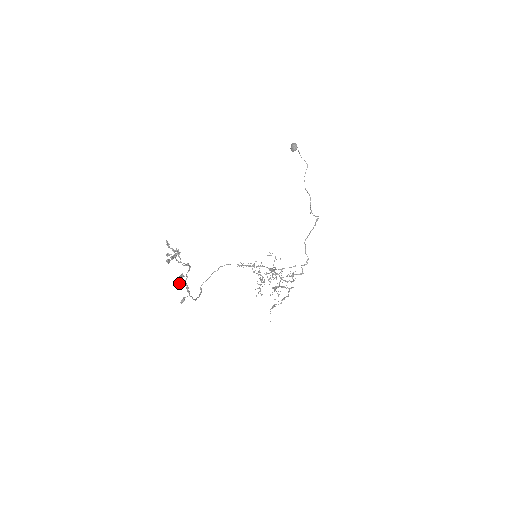
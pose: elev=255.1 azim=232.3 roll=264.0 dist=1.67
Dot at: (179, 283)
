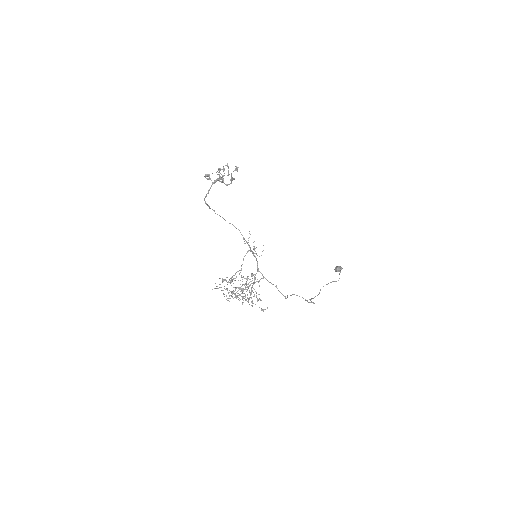
Dot at: occluded
